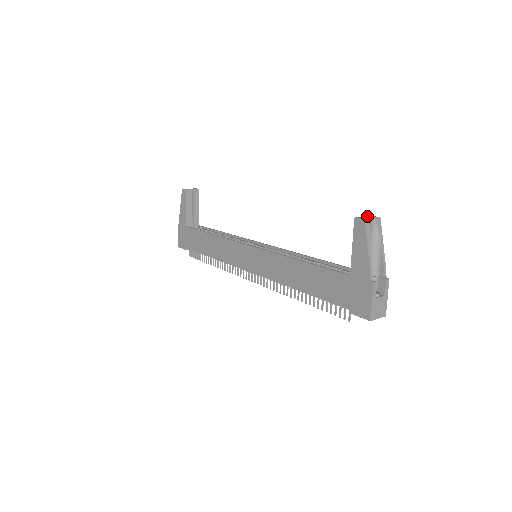
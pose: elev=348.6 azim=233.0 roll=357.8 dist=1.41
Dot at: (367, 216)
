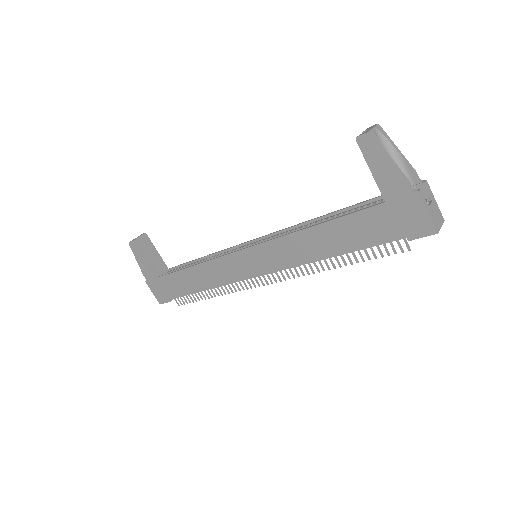
Dot at: occluded
